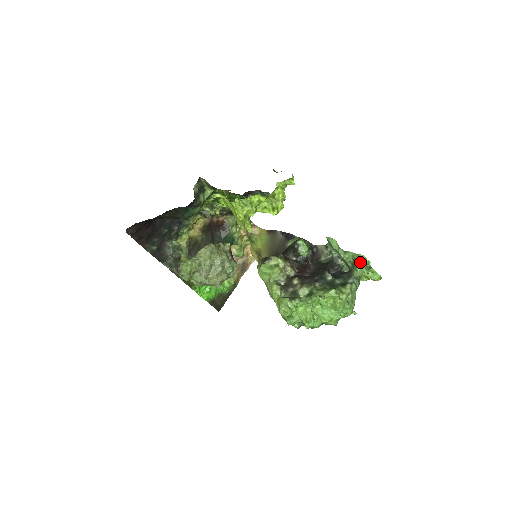
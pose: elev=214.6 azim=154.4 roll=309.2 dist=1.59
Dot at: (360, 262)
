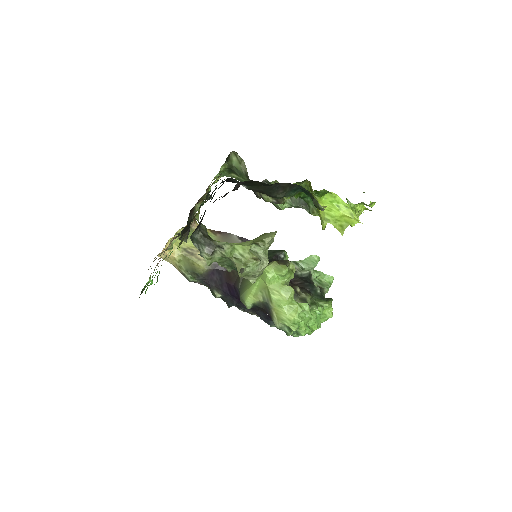
Dot at: (329, 282)
